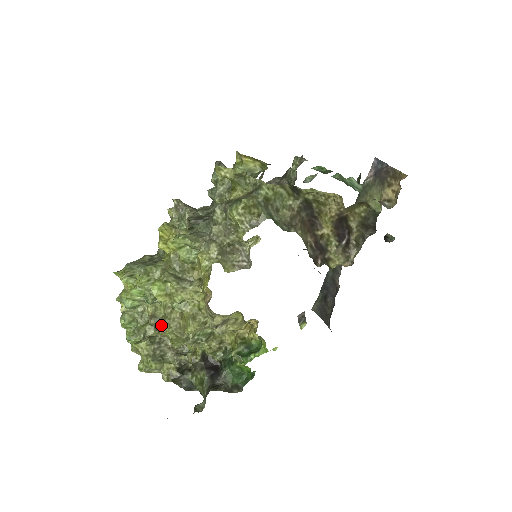
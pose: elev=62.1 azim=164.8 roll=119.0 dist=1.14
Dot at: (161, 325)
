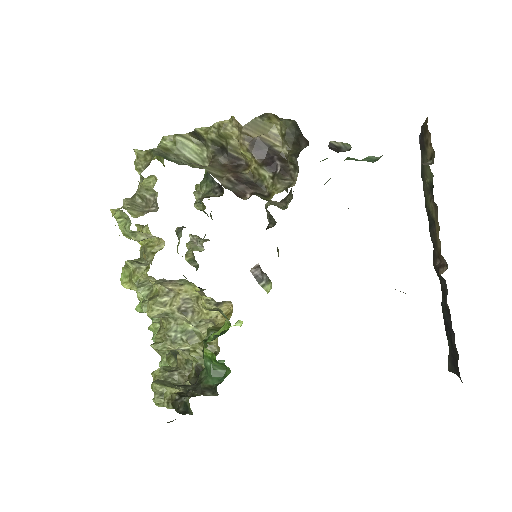
Dot at: occluded
